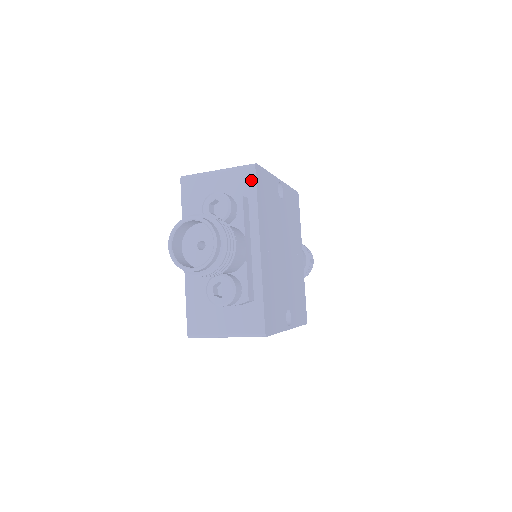
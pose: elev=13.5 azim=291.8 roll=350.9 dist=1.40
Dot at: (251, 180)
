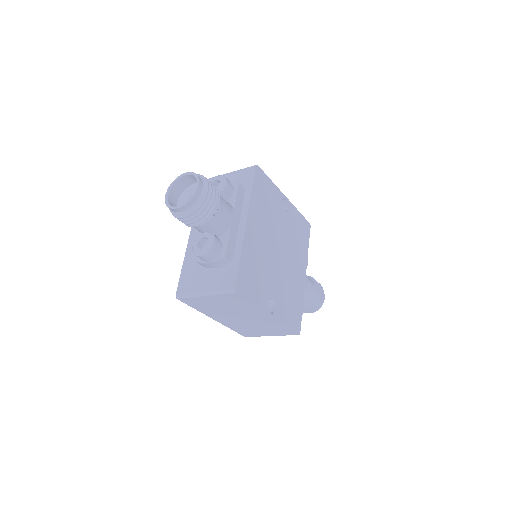
Dot at: (251, 176)
